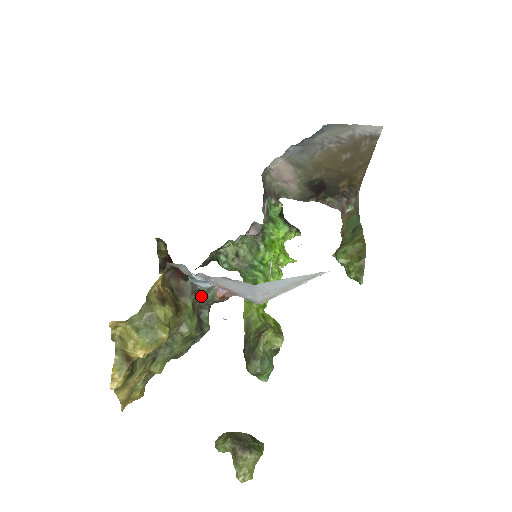
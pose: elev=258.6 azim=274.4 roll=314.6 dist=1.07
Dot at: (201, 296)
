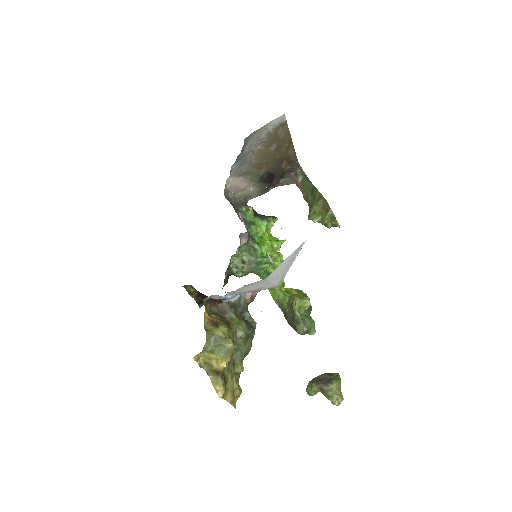
Dot at: (237, 306)
